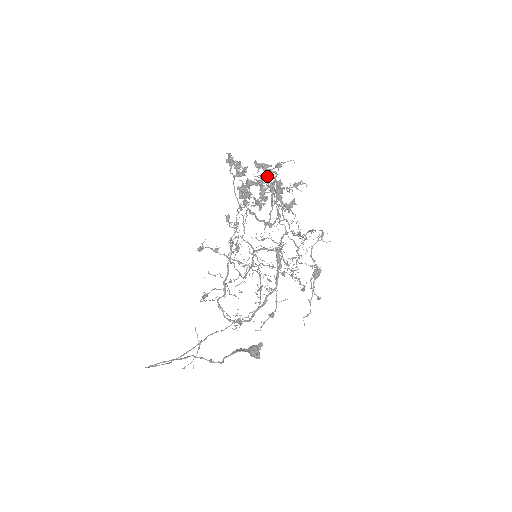
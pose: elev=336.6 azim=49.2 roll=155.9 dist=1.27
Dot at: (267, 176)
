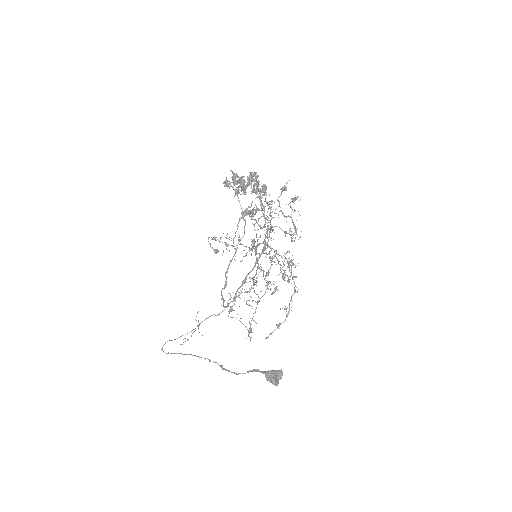
Dot at: occluded
